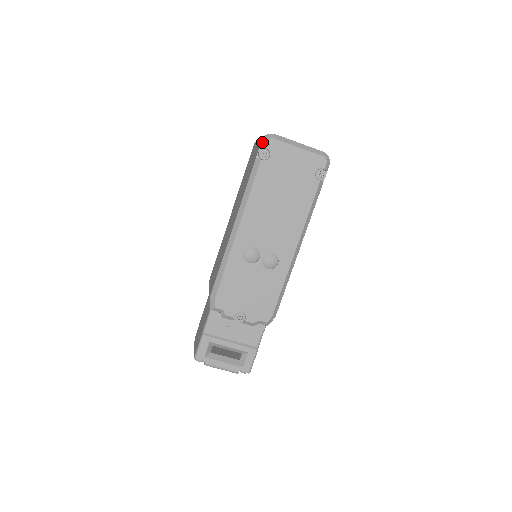
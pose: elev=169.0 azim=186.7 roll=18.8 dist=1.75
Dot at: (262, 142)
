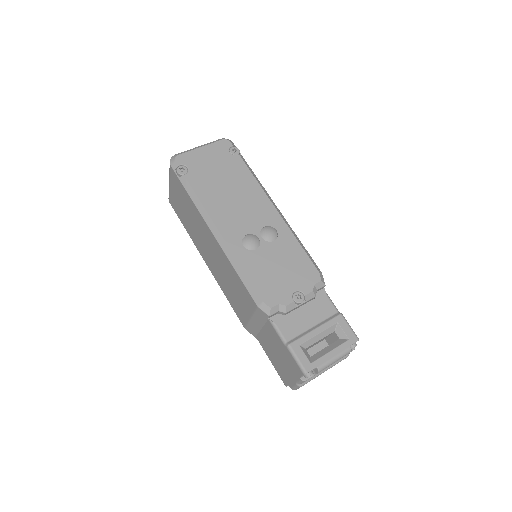
Dot at: (172, 166)
